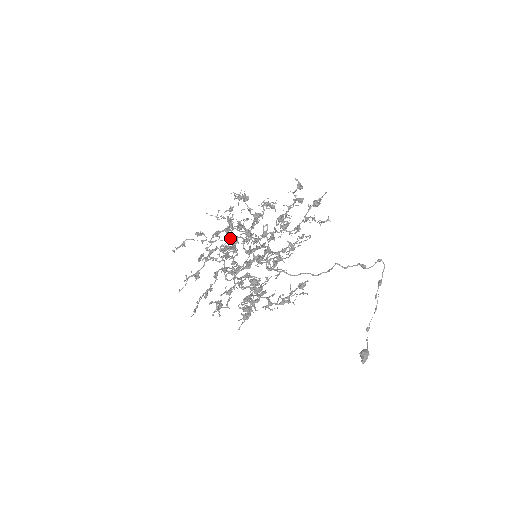
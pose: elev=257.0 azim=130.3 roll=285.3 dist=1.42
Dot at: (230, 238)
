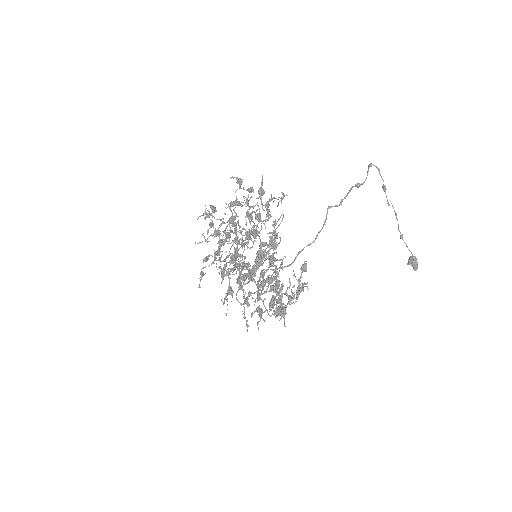
Dot at: (224, 261)
